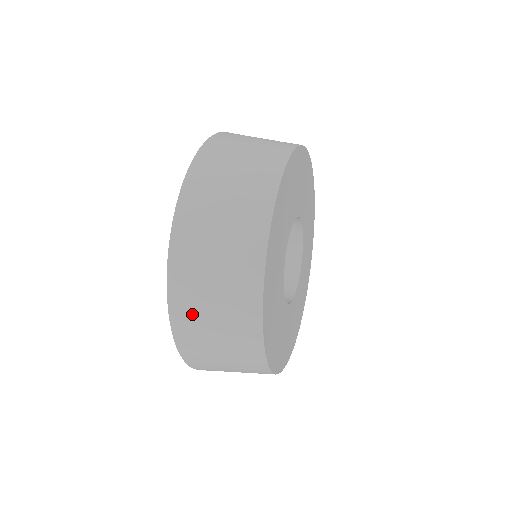
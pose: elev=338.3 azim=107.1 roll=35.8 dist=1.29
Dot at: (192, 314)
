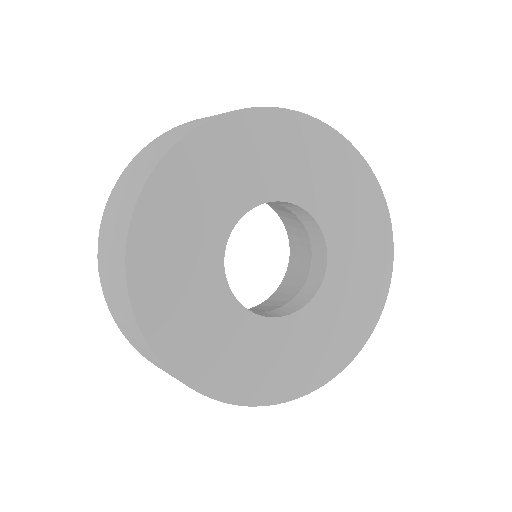
Dot at: occluded
